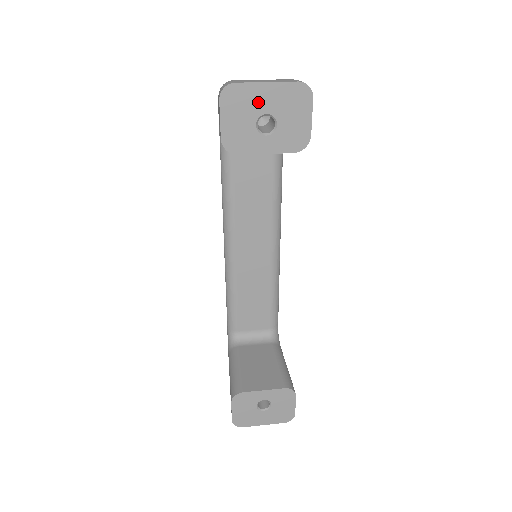
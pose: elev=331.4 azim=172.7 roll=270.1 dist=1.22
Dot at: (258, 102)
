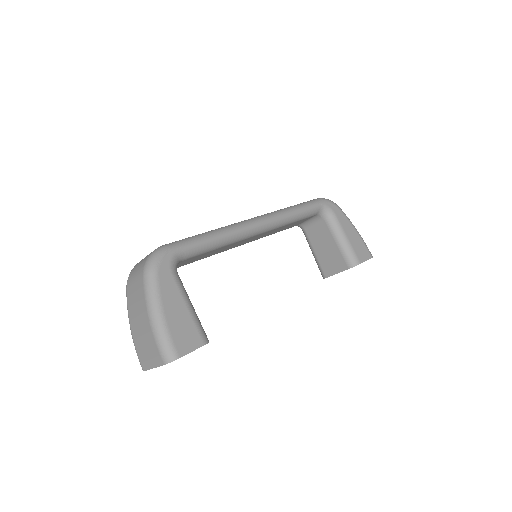
Dot at: occluded
